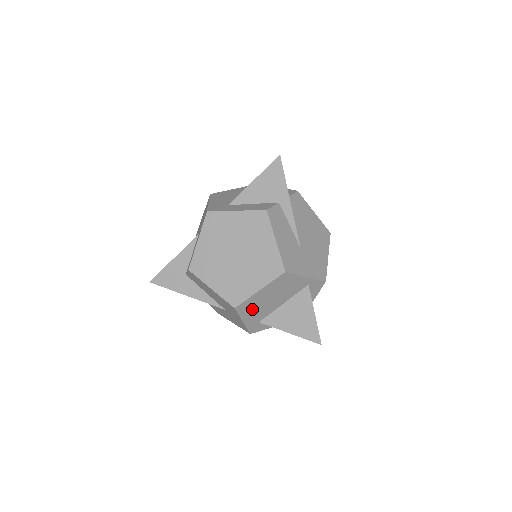
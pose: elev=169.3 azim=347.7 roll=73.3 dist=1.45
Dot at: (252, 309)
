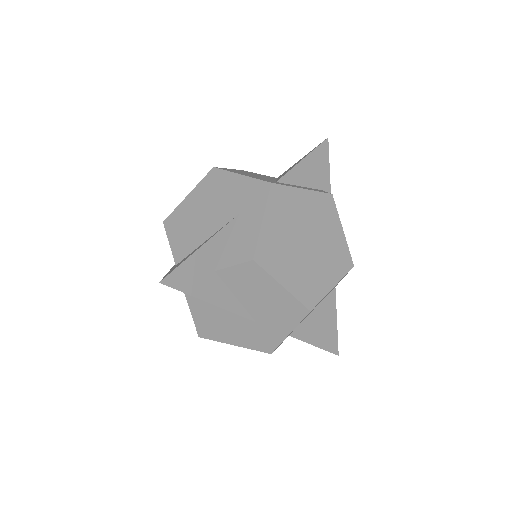
Dot at: occluded
